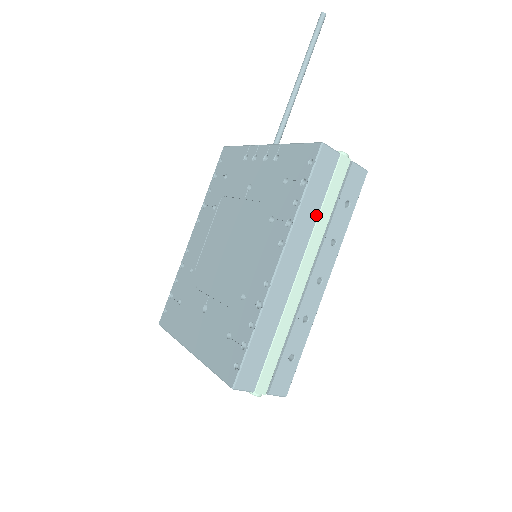
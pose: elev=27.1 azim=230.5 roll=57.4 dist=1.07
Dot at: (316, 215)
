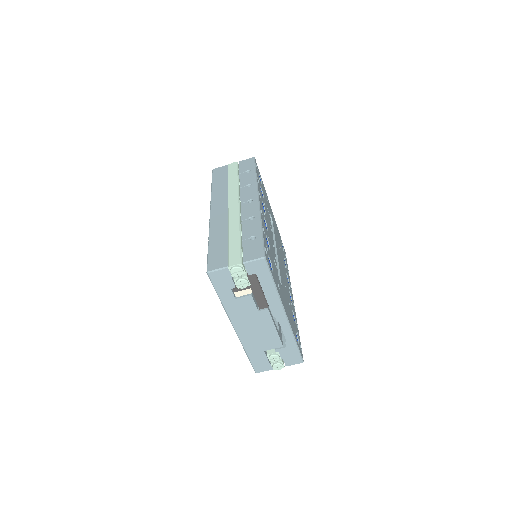
Dot at: (226, 186)
